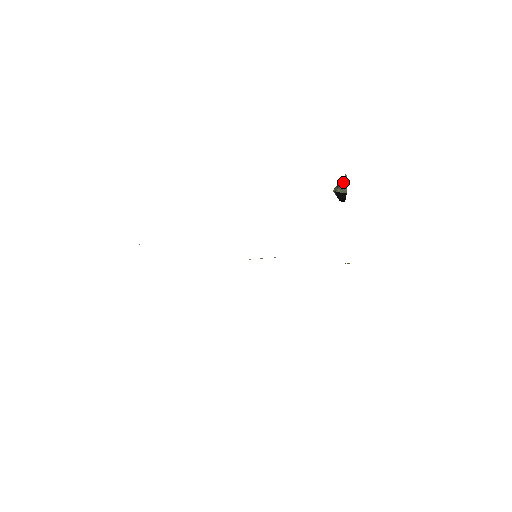
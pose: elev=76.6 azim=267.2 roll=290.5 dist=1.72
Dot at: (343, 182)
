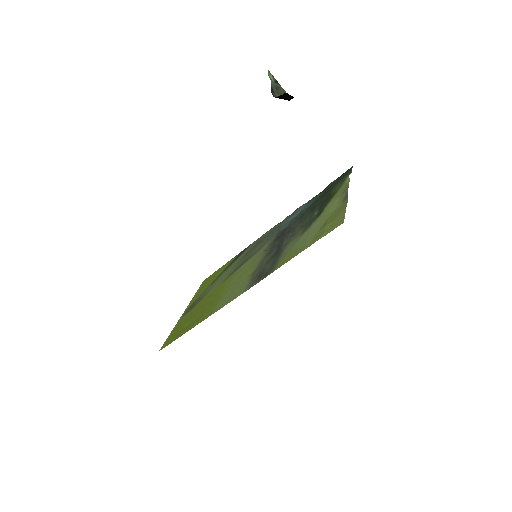
Dot at: (272, 82)
